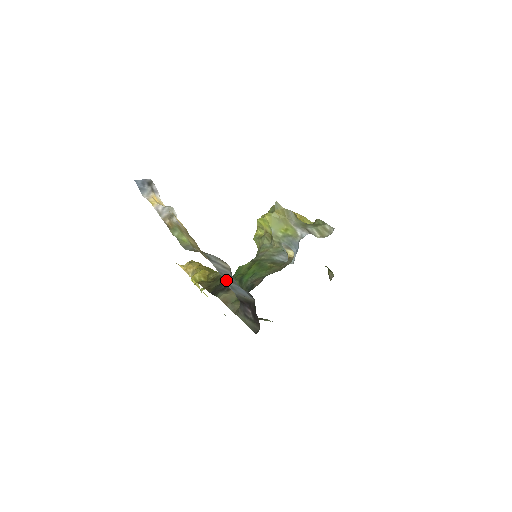
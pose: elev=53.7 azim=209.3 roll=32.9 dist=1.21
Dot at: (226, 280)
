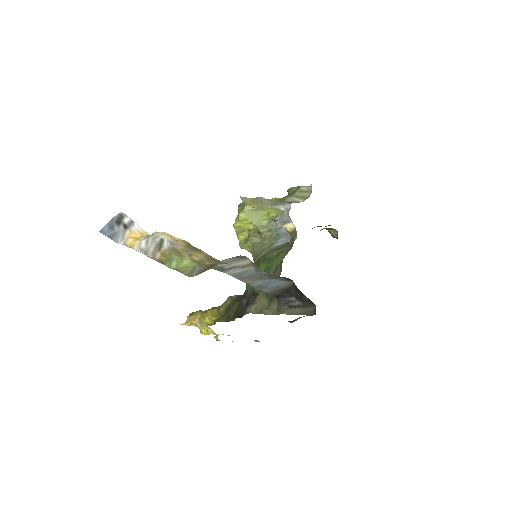
Dot at: (251, 283)
